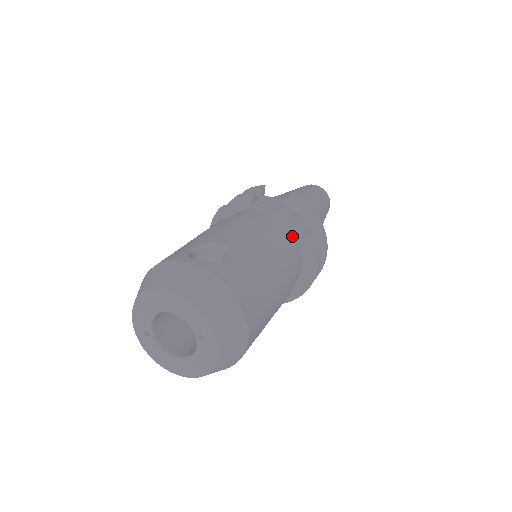
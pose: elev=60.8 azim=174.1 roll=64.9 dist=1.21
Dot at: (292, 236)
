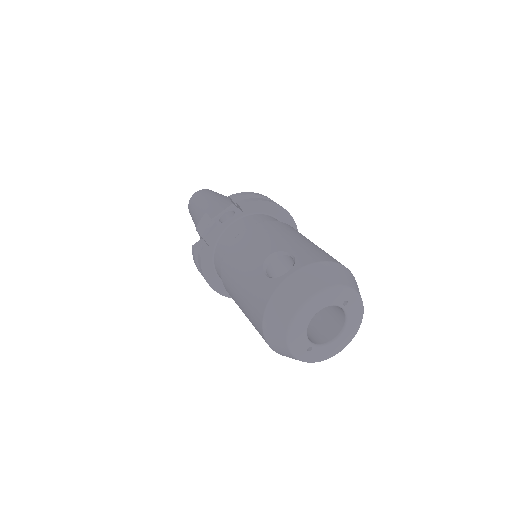
Dot at: (266, 217)
